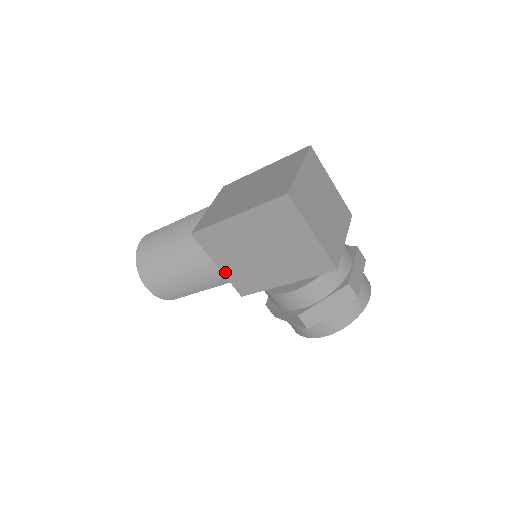
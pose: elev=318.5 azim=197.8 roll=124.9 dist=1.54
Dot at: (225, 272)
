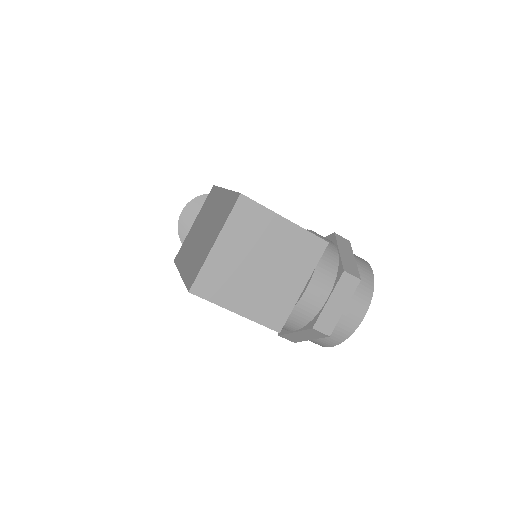
Dot at: occluded
